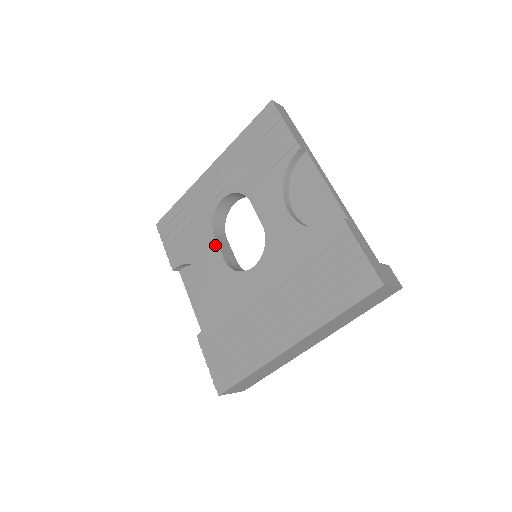
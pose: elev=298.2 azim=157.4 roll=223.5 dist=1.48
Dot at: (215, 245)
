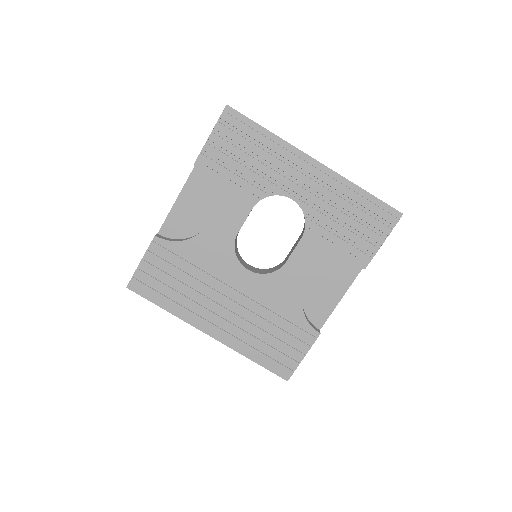
Dot at: (246, 214)
